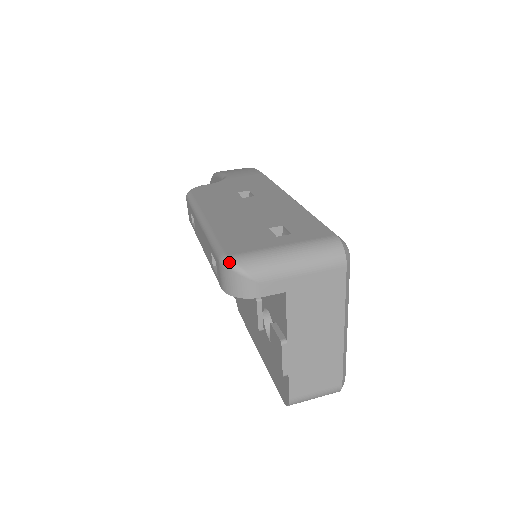
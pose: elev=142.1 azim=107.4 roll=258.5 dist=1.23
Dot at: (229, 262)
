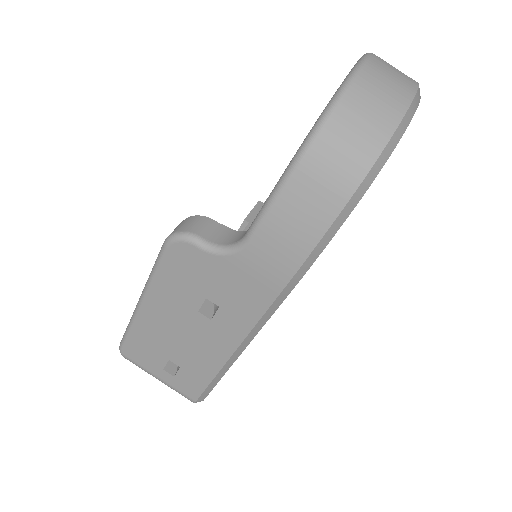
Dot at: (121, 354)
